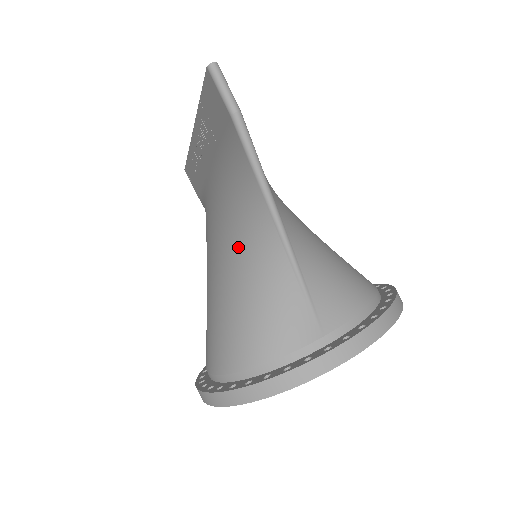
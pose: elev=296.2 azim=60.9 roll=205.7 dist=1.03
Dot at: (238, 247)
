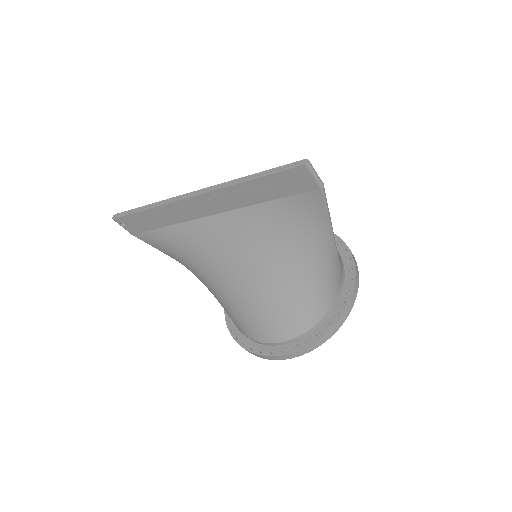
Dot at: (301, 258)
